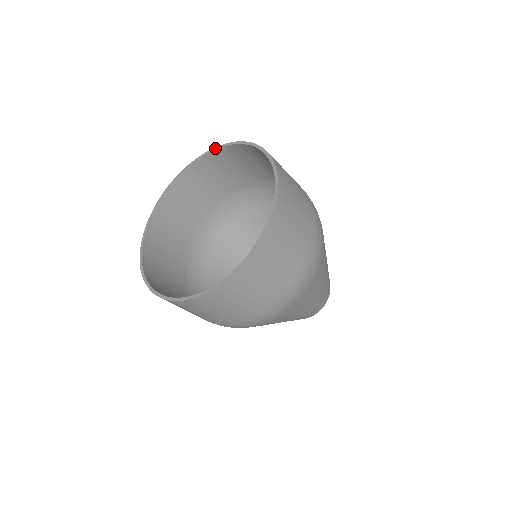
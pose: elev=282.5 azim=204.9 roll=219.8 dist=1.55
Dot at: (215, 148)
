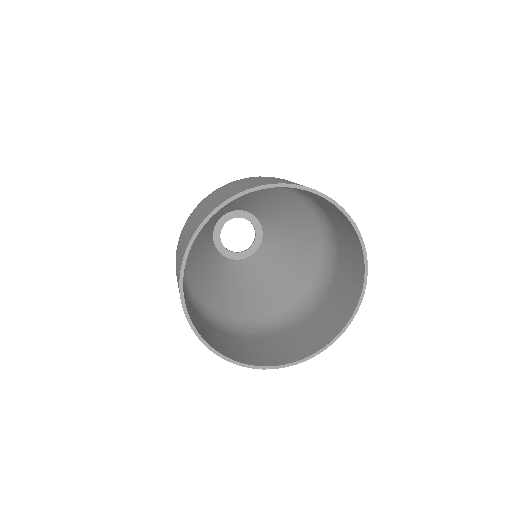
Dot at: (217, 210)
